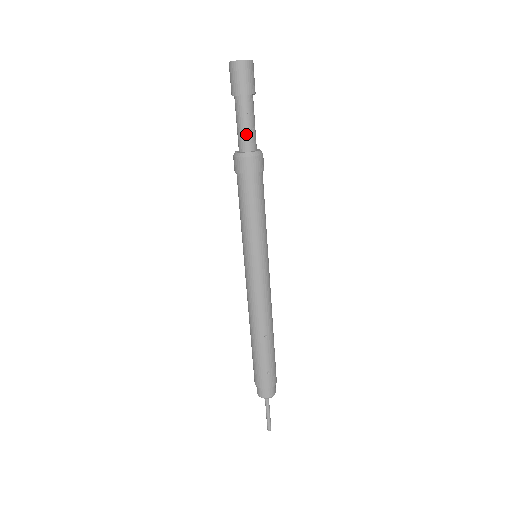
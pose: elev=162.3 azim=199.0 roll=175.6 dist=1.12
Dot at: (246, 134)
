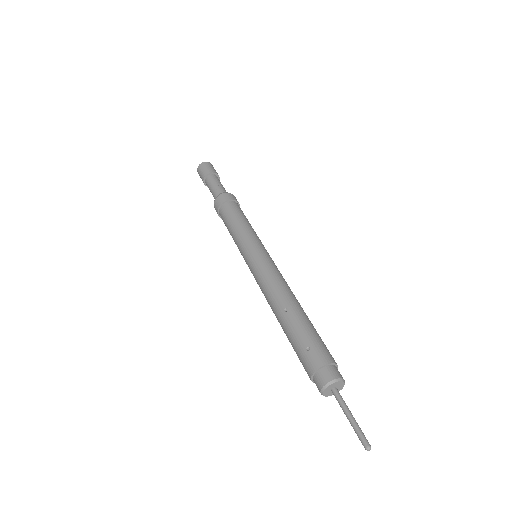
Dot at: (214, 191)
